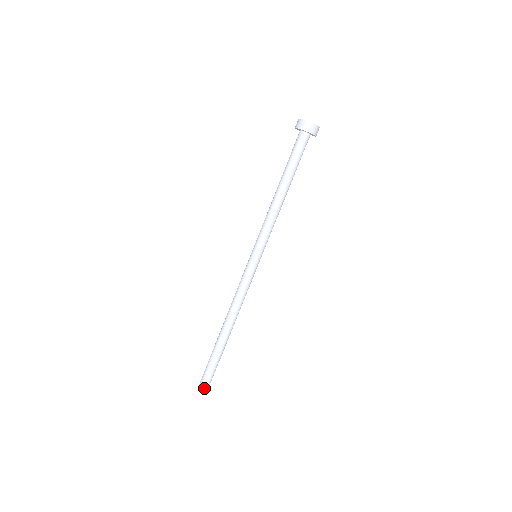
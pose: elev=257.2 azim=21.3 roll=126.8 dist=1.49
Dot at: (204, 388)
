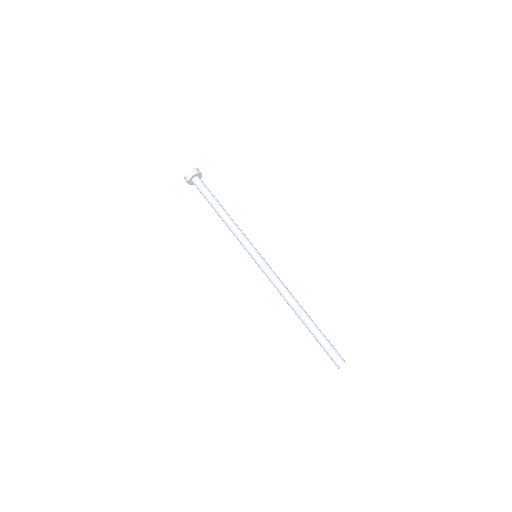
Dot at: (343, 359)
